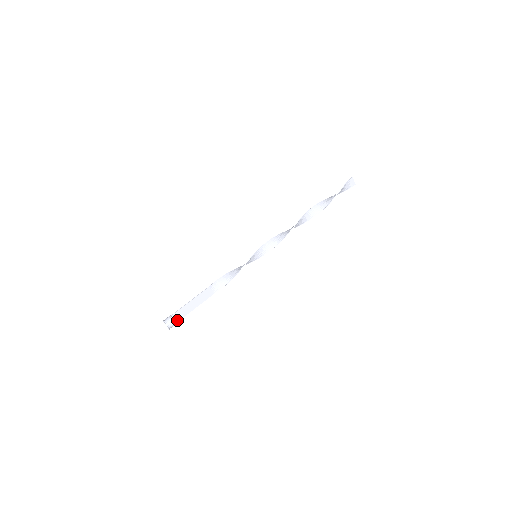
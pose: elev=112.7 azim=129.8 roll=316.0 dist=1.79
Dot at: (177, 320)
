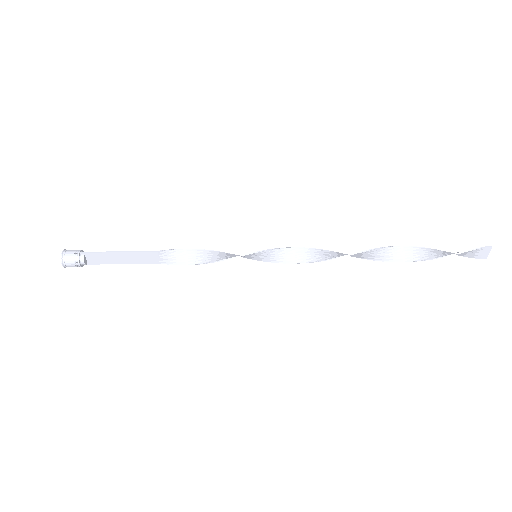
Dot at: (83, 263)
